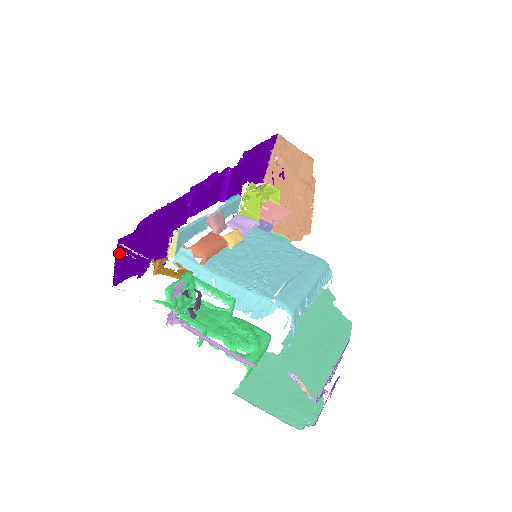
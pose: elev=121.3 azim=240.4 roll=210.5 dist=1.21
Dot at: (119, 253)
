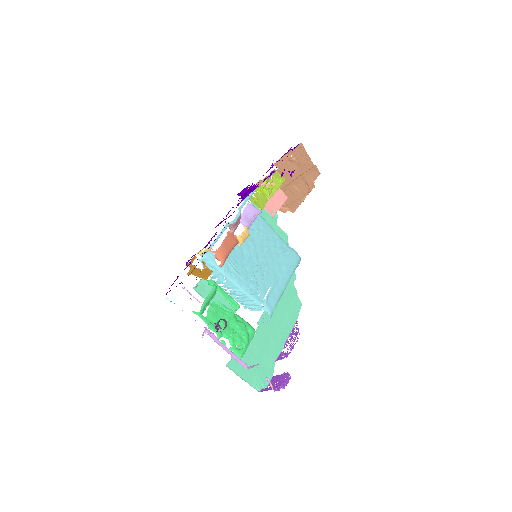
Dot at: occluded
